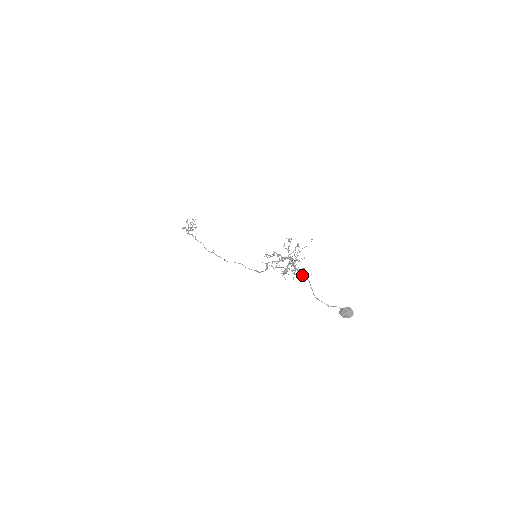
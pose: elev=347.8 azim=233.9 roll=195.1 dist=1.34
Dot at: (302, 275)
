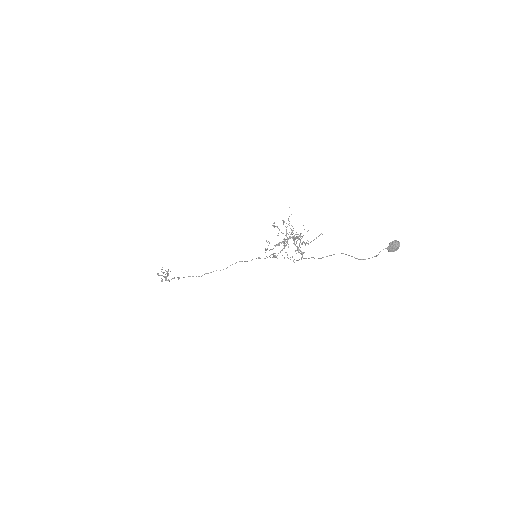
Dot at: (313, 240)
